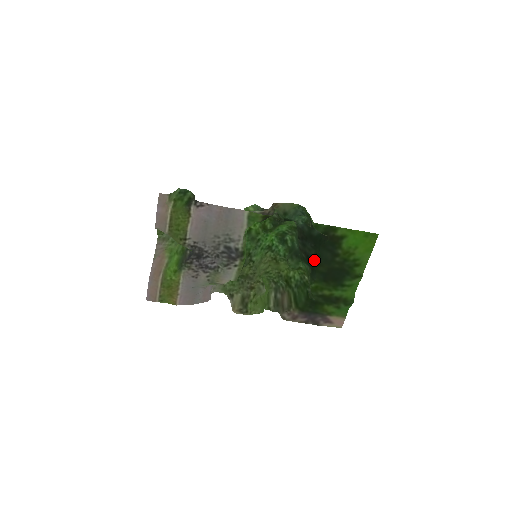
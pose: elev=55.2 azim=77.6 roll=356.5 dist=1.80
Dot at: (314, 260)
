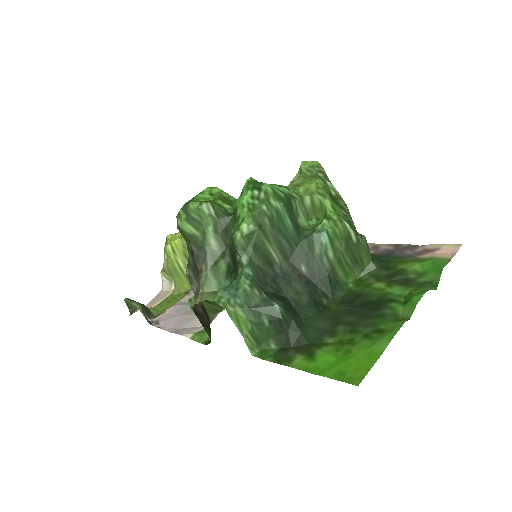
Dot at: (316, 301)
